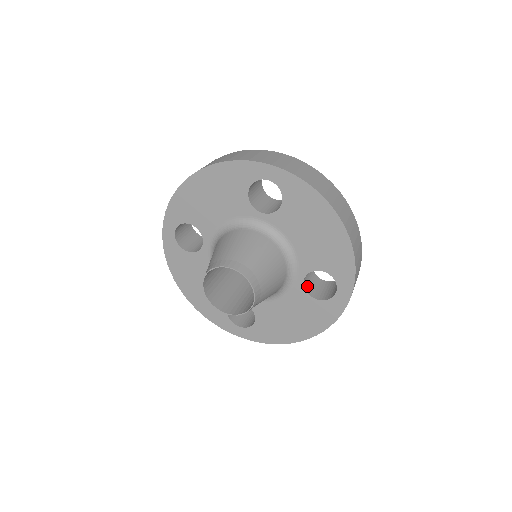
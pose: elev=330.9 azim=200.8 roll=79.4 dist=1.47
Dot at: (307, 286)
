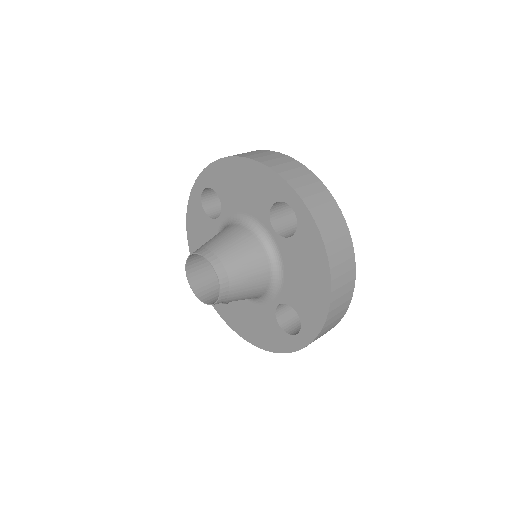
Dot at: (281, 310)
